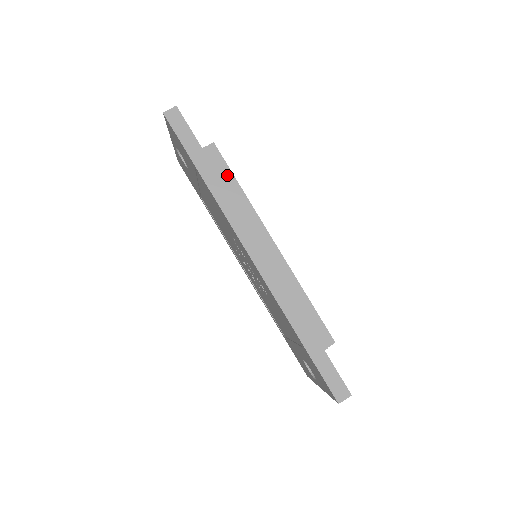
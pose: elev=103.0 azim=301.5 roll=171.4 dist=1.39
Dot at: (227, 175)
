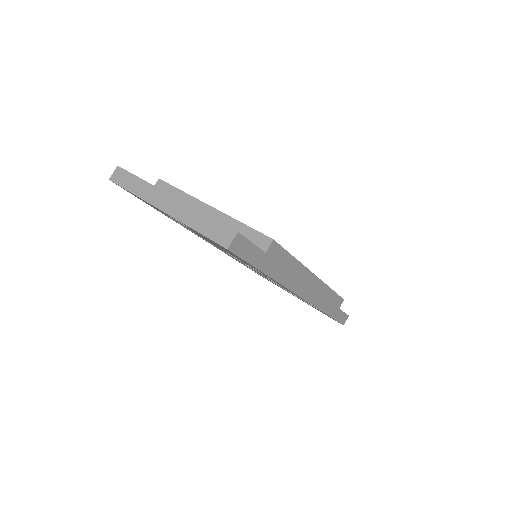
Dot at: (286, 258)
